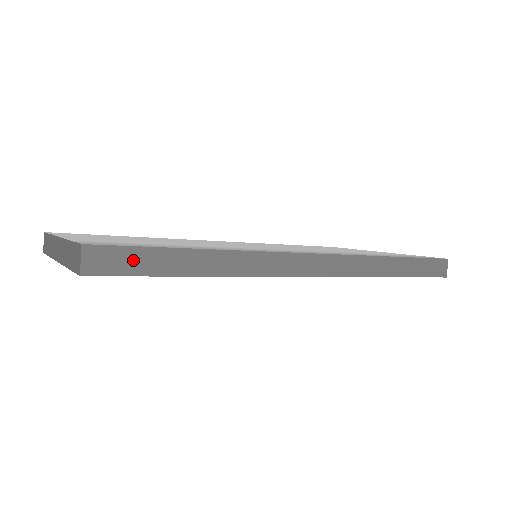
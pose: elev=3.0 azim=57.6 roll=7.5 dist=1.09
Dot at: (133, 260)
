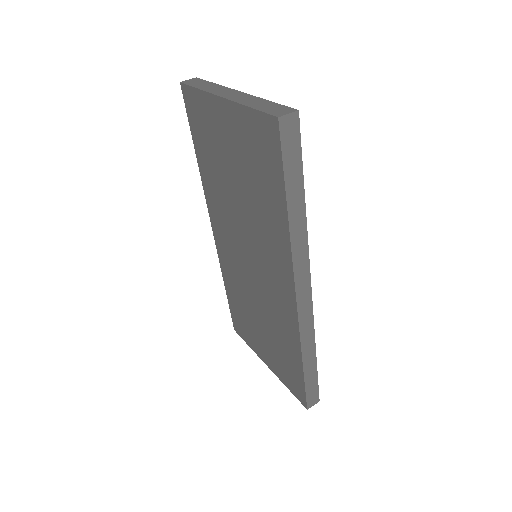
Dot at: (293, 153)
